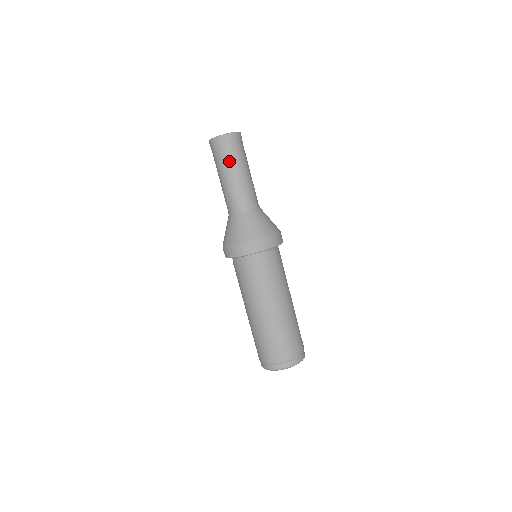
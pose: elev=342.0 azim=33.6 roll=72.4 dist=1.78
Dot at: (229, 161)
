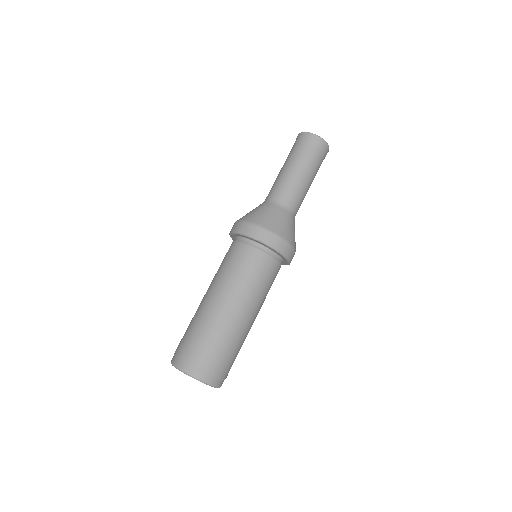
Dot at: (315, 166)
